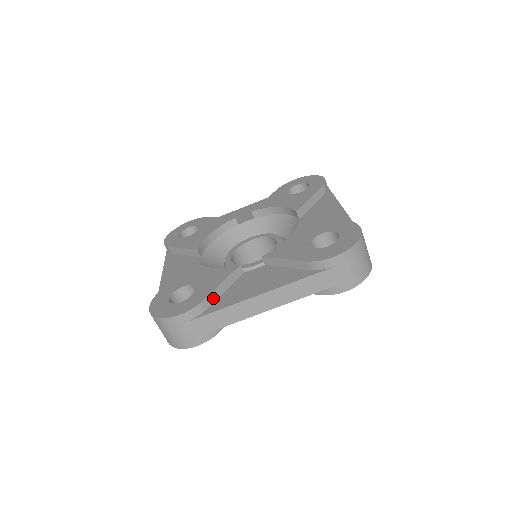
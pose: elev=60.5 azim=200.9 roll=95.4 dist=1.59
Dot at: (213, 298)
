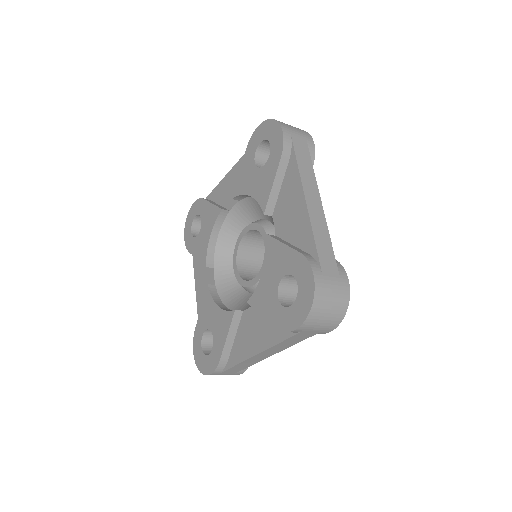
Dot at: (227, 351)
